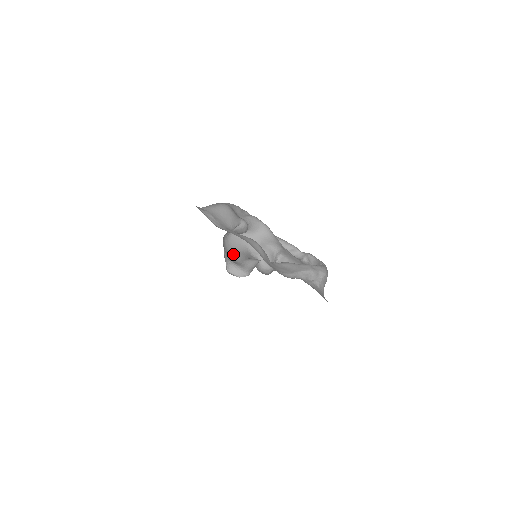
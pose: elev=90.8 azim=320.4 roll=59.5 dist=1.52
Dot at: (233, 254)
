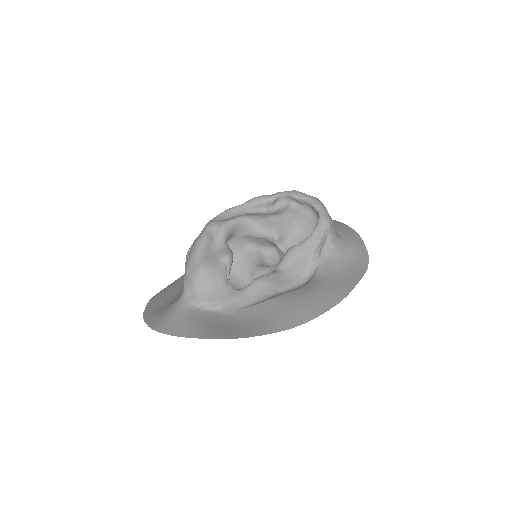
Dot at: (236, 272)
